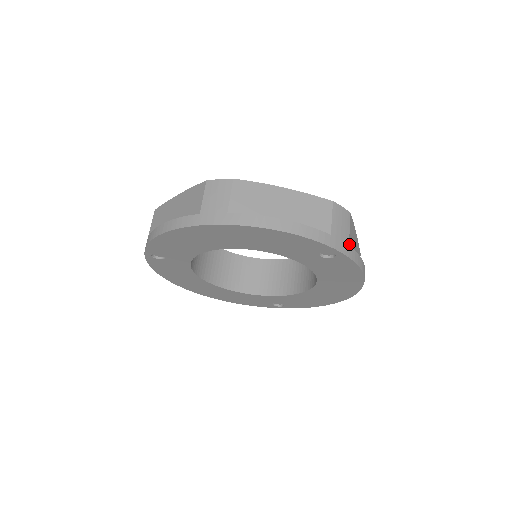
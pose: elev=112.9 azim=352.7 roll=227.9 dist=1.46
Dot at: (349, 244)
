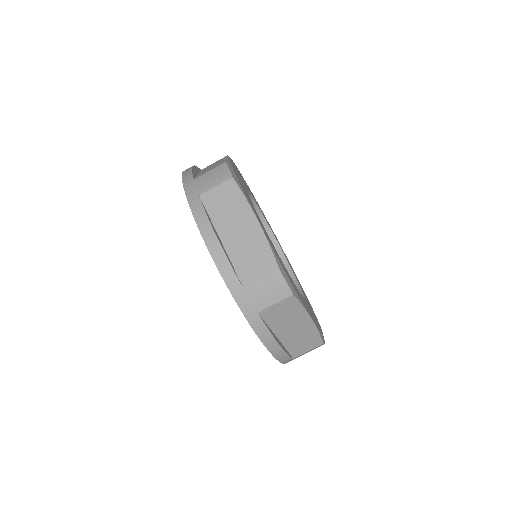
Dot at: occluded
